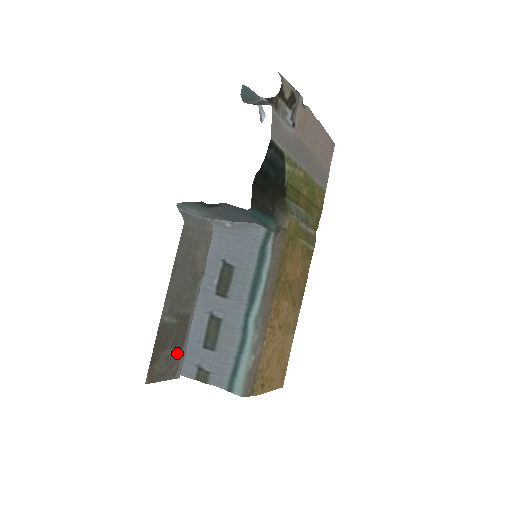
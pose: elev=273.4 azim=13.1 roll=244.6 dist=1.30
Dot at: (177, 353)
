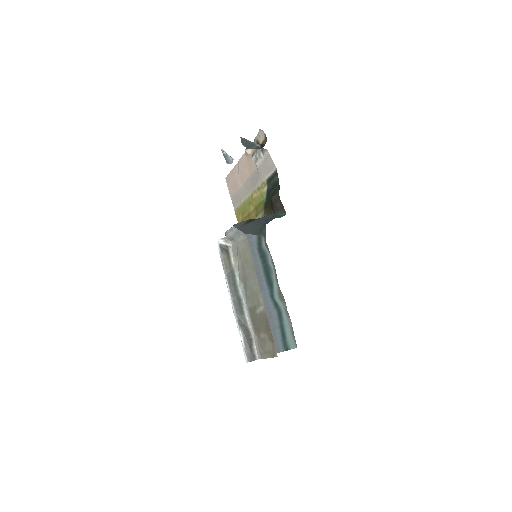
Dot at: (258, 338)
